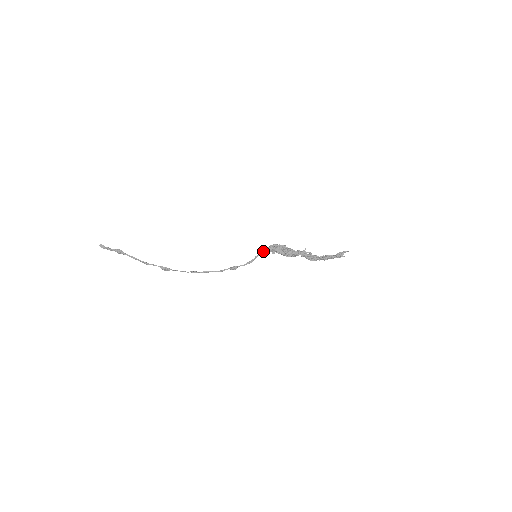
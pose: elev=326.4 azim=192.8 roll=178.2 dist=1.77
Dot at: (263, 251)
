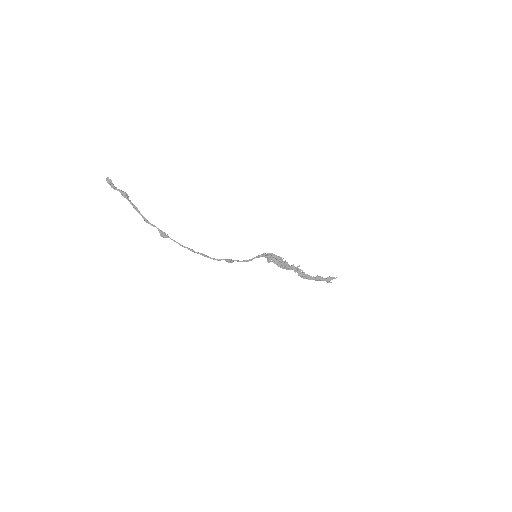
Dot at: (262, 255)
